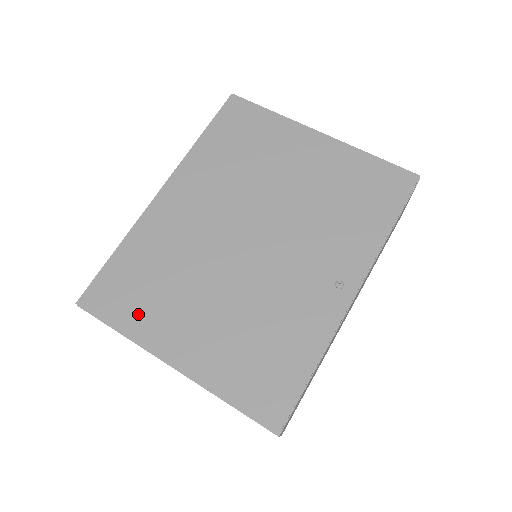
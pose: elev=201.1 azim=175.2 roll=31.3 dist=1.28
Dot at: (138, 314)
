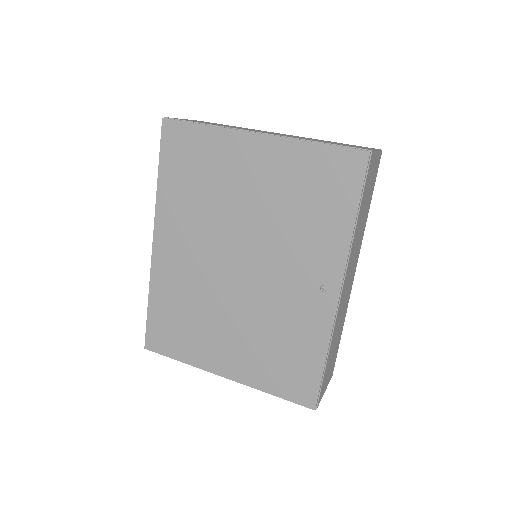
Dot at: (187, 347)
